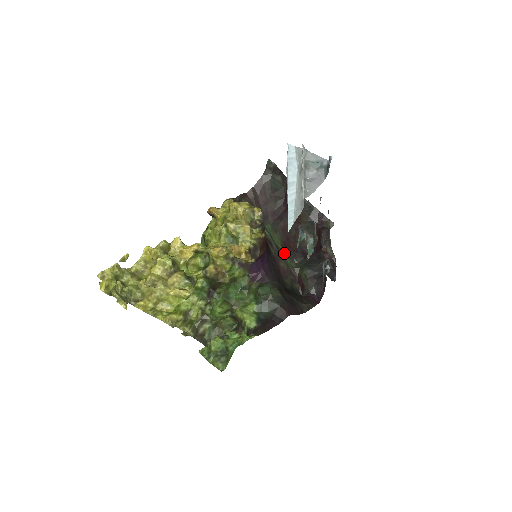
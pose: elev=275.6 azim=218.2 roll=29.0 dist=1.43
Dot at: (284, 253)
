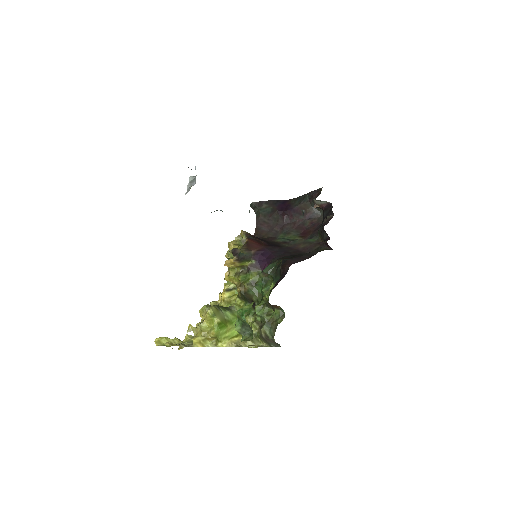
Dot at: (305, 239)
